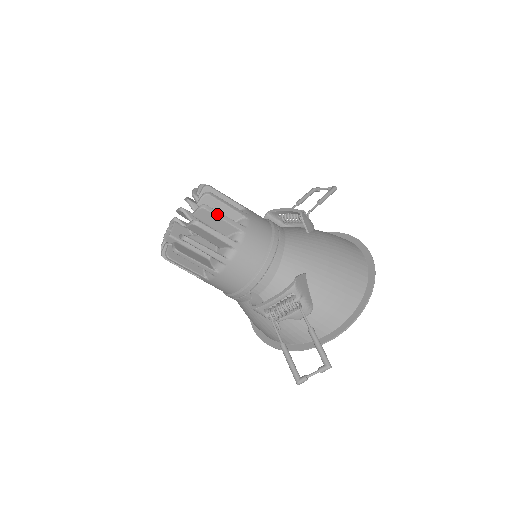
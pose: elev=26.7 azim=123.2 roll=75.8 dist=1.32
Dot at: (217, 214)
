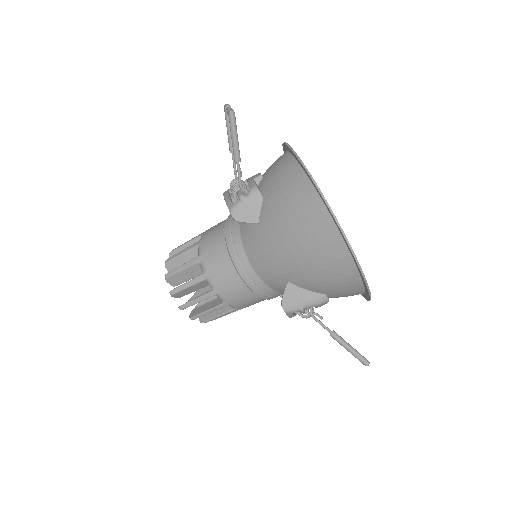
Dot at: (191, 304)
